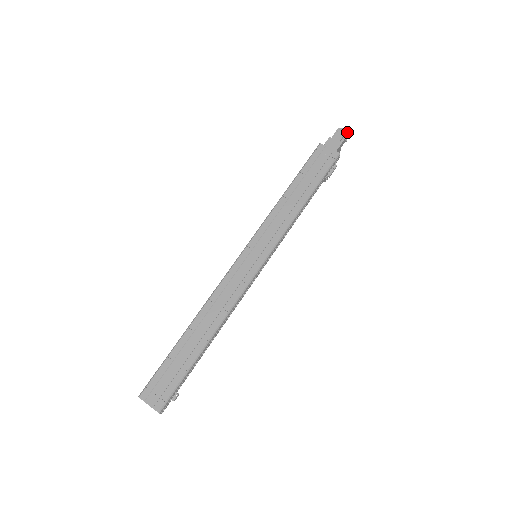
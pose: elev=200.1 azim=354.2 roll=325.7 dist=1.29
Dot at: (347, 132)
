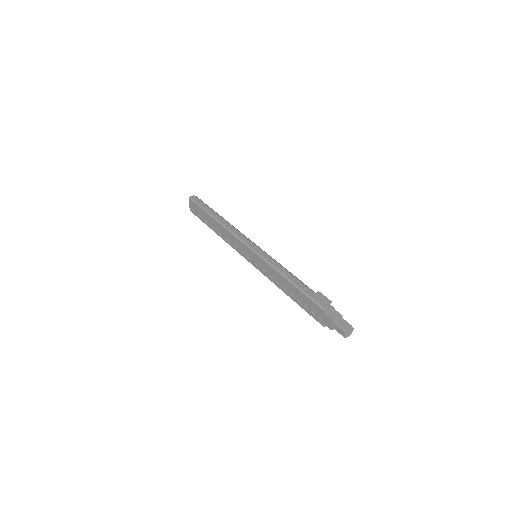
Dot at: (345, 336)
